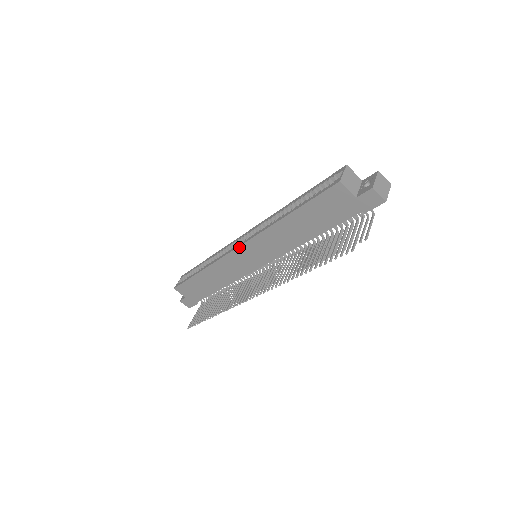
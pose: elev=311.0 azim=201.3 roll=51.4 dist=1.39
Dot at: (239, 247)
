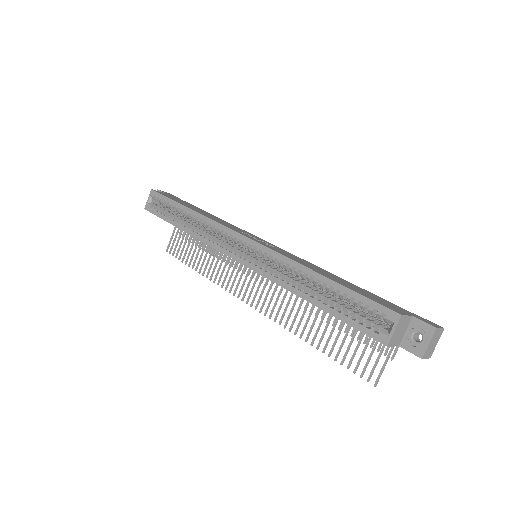
Dot at: occluded
